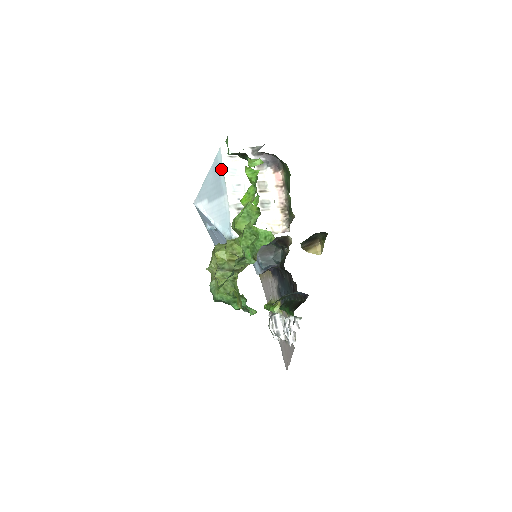
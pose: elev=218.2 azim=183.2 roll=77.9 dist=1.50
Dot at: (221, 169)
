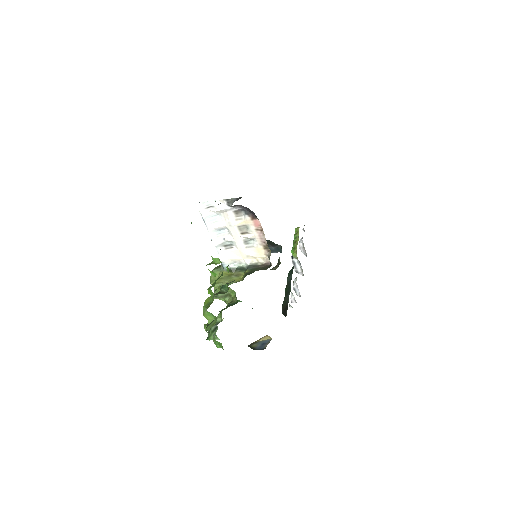
Dot at: (202, 218)
